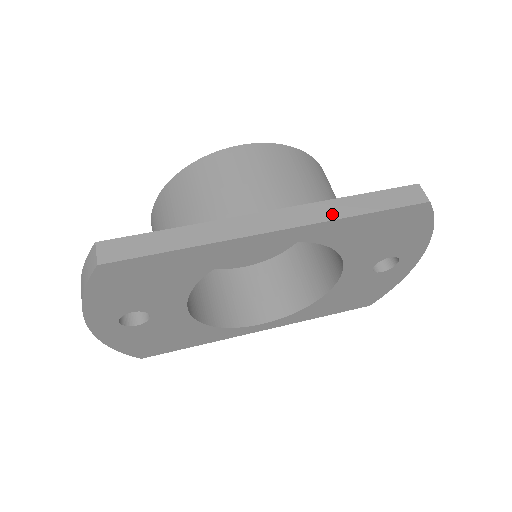
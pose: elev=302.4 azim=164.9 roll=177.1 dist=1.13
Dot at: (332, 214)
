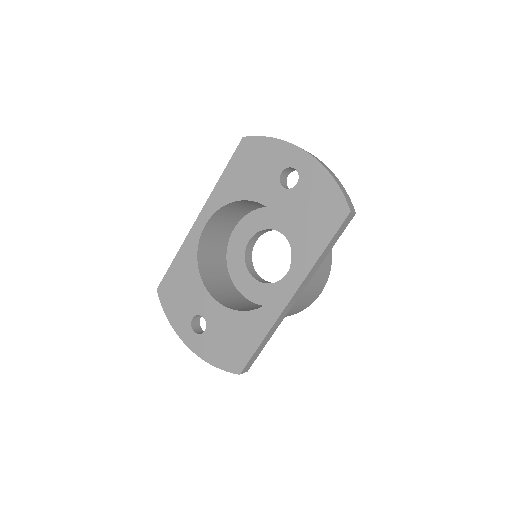
Dot at: occluded
